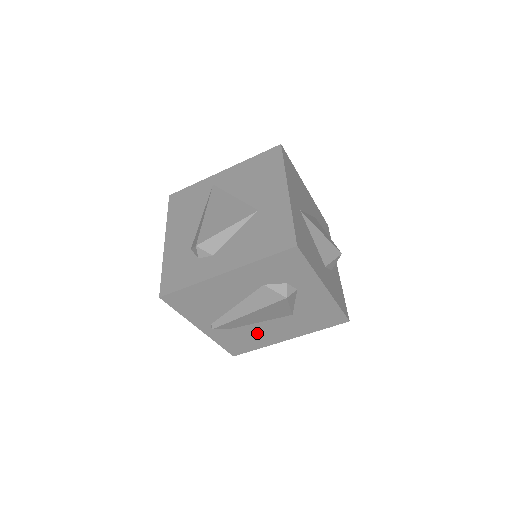
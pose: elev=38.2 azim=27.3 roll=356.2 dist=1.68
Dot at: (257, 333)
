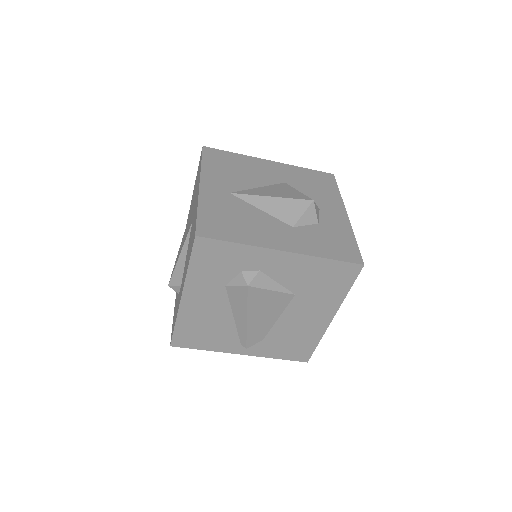
Dot at: (293, 330)
